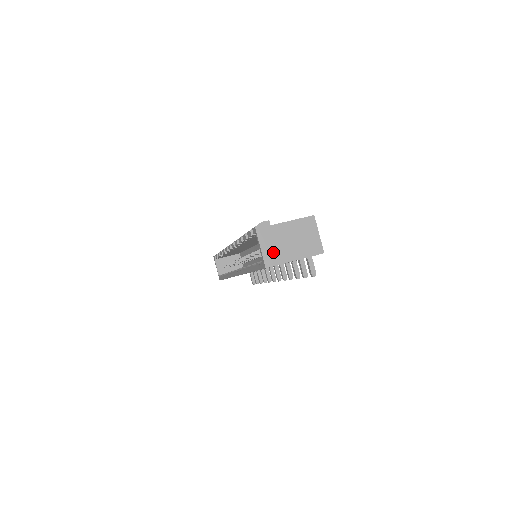
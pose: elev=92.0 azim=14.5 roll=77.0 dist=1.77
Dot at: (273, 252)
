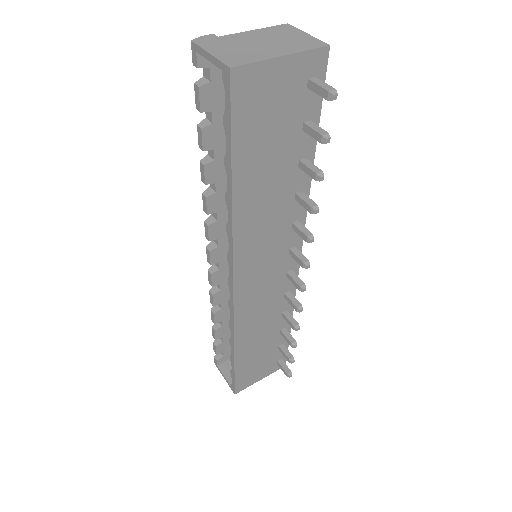
Dot at: (236, 54)
